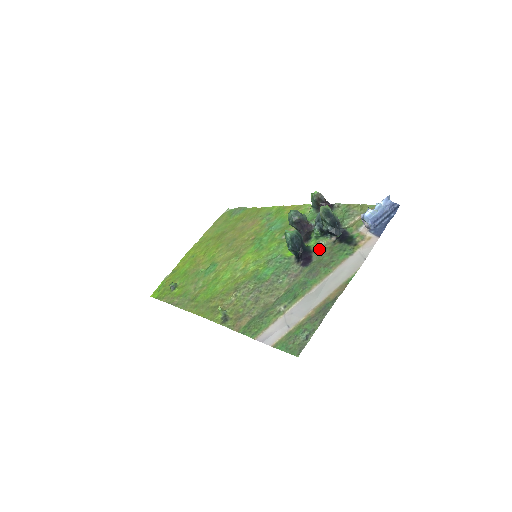
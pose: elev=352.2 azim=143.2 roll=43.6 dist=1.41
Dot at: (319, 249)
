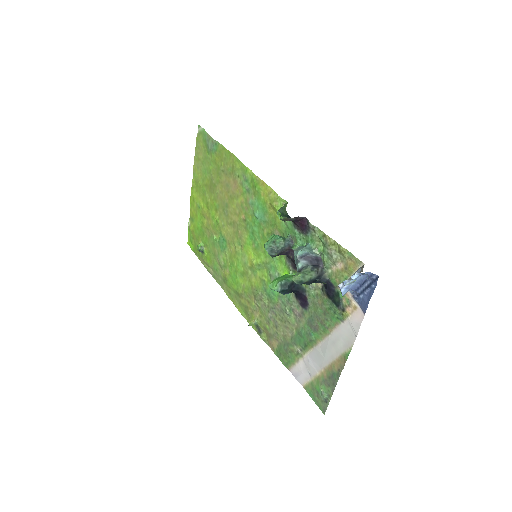
Dot at: (311, 292)
